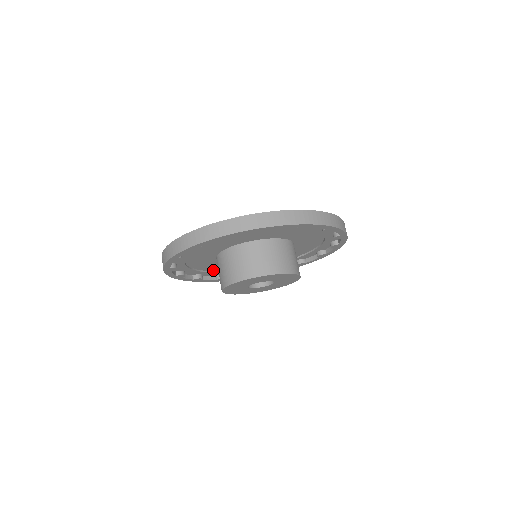
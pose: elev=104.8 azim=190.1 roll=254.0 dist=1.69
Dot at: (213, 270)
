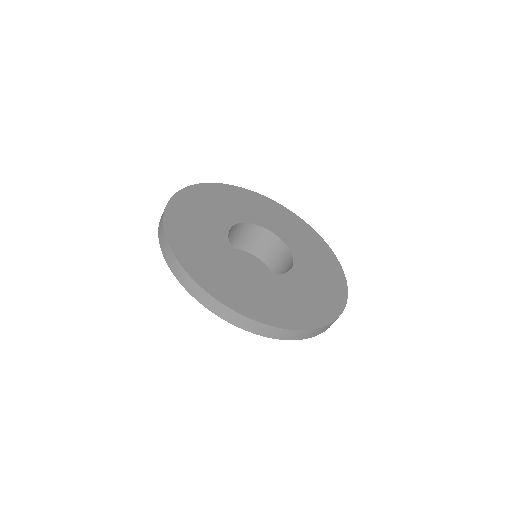
Dot at: occluded
